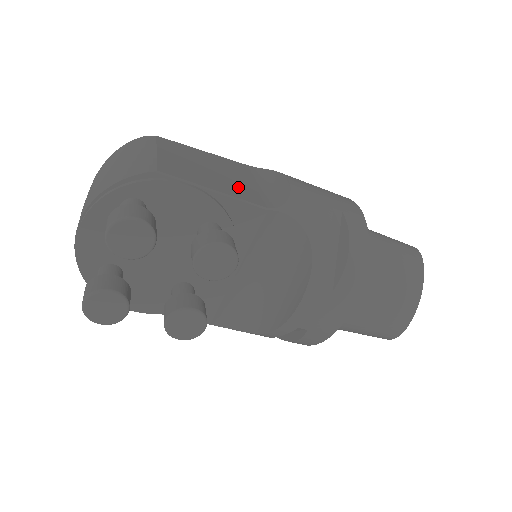
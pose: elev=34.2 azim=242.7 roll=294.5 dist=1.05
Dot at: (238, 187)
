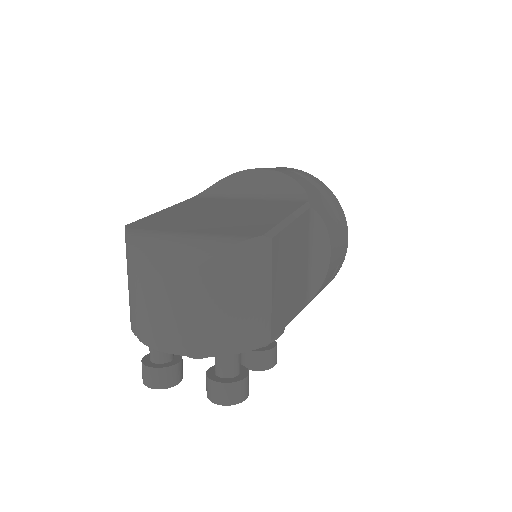
Dot at: (301, 287)
